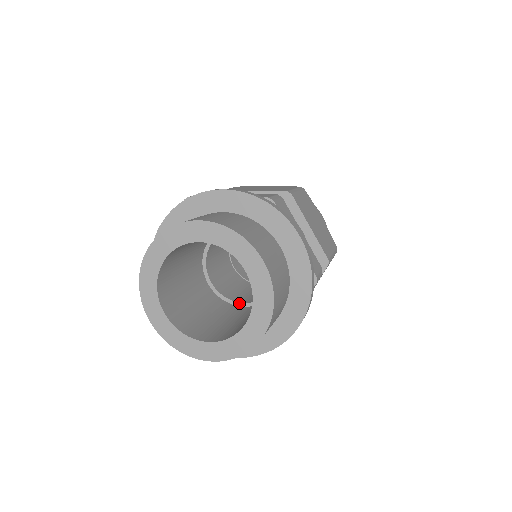
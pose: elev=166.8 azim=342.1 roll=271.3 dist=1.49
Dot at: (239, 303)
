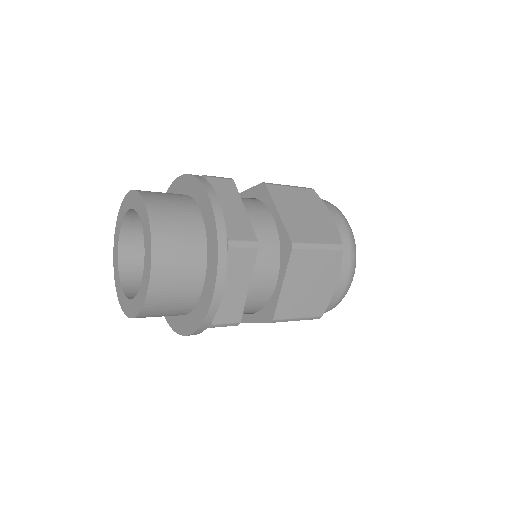
Dot at: occluded
